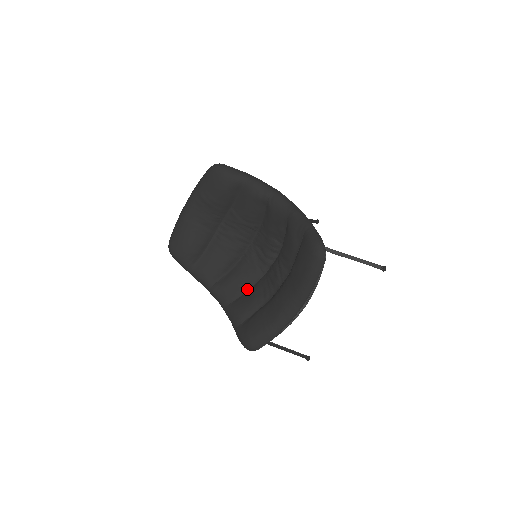
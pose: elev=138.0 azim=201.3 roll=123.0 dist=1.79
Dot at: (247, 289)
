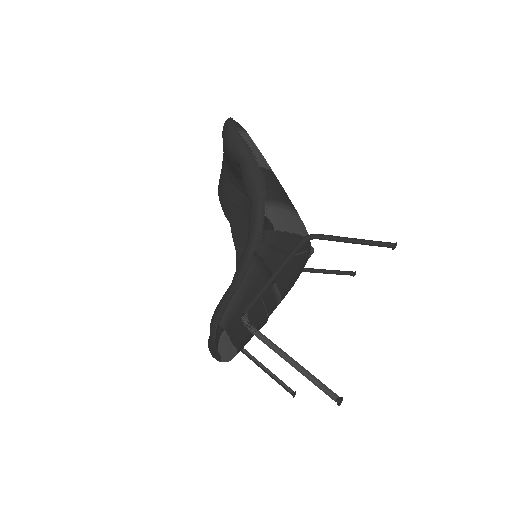
Dot at: occluded
